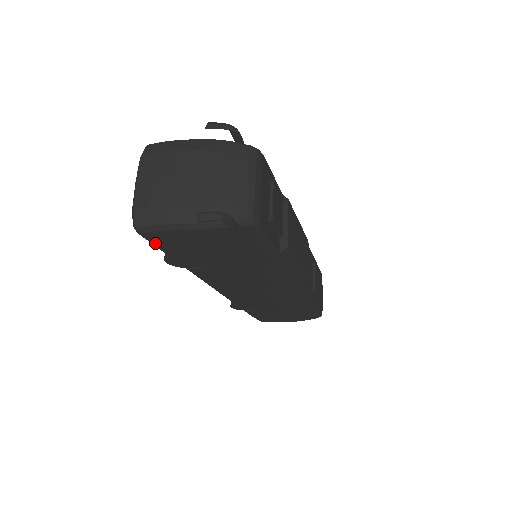
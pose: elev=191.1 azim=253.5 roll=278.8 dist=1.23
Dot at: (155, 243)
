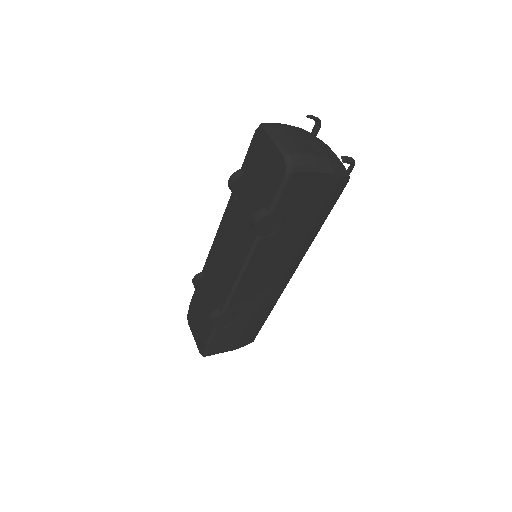
Dot at: (285, 190)
